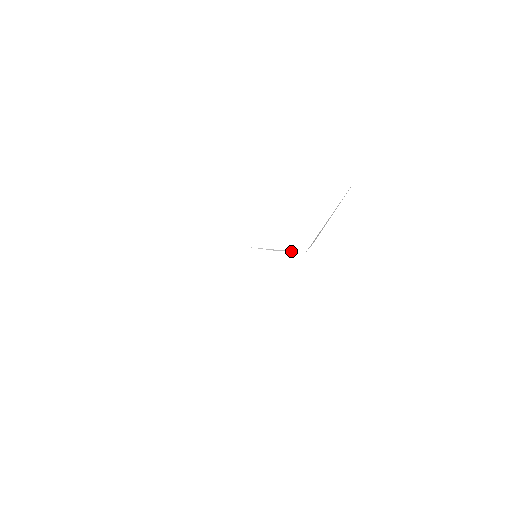
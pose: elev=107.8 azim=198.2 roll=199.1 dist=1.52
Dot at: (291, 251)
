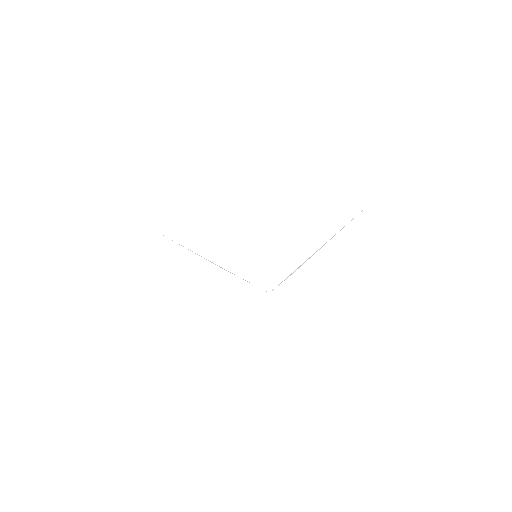
Dot at: occluded
